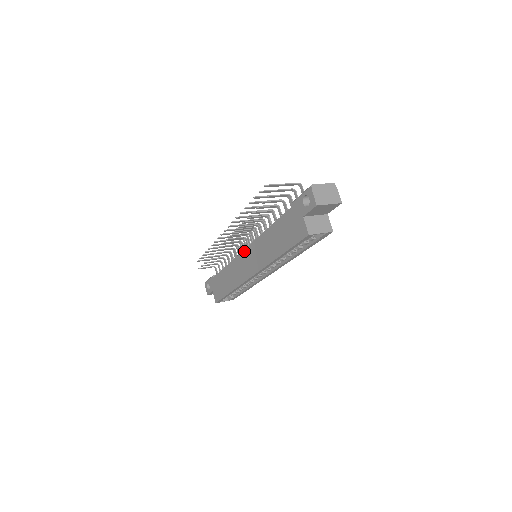
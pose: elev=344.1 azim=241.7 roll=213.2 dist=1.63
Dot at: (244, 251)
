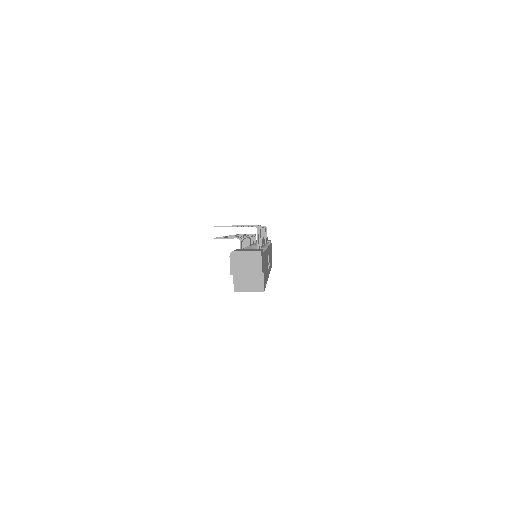
Dot at: occluded
